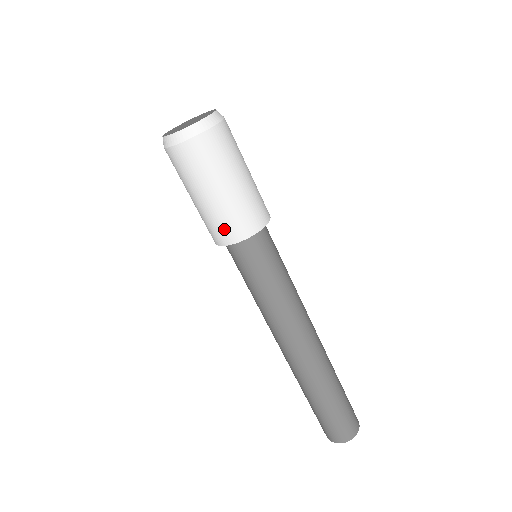
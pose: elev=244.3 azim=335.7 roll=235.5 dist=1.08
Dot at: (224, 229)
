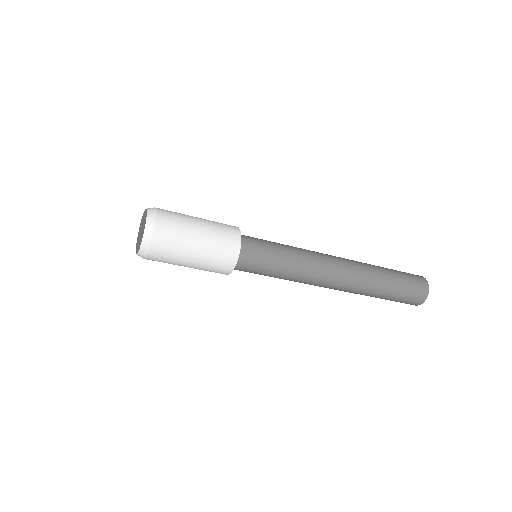
Dot at: occluded
